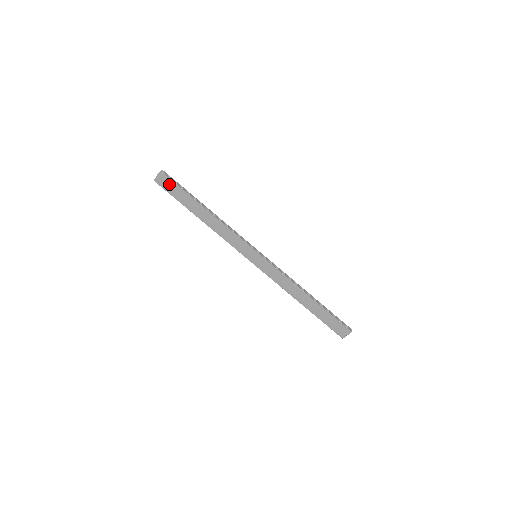
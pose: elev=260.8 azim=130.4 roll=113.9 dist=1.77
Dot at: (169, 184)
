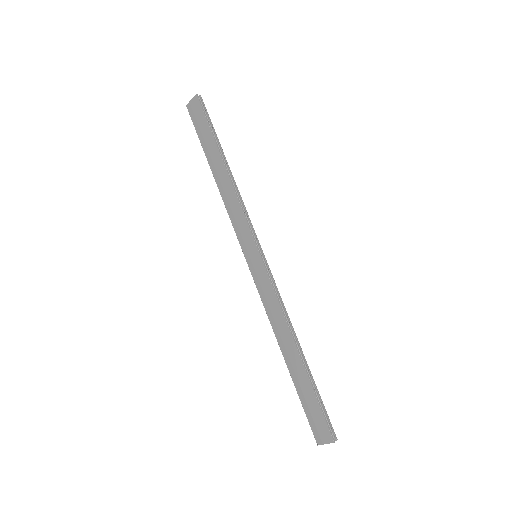
Dot at: (199, 115)
